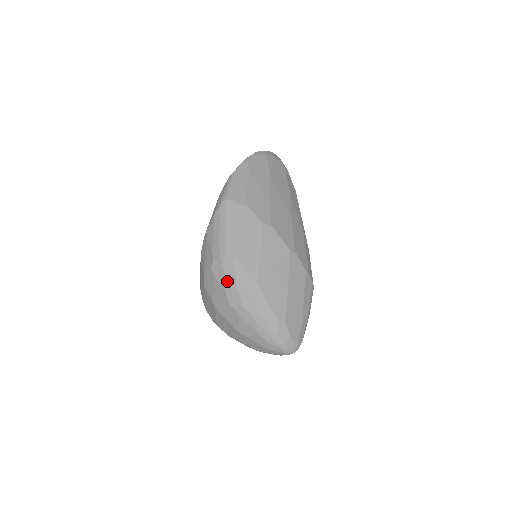
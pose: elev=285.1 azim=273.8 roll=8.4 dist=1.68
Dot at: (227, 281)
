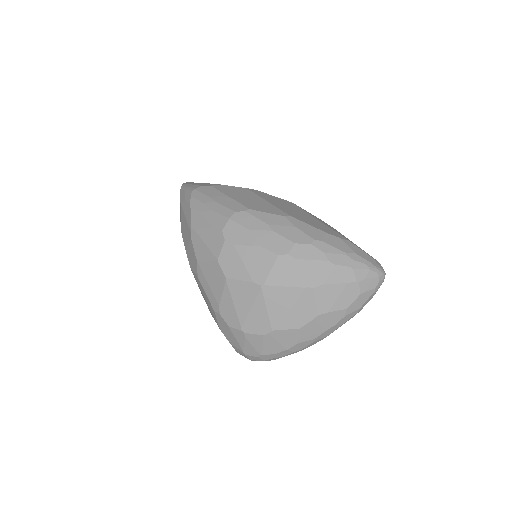
Dot at: (256, 234)
